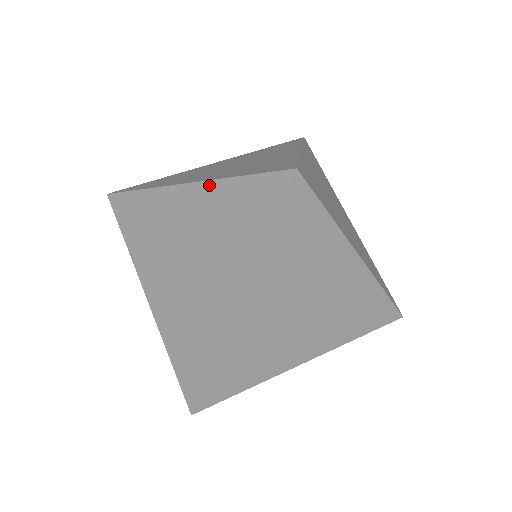
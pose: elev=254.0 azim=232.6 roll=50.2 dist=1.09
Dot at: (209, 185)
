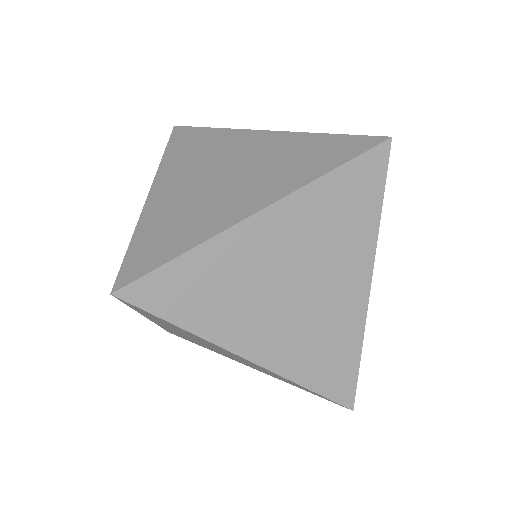
Dot at: occluded
